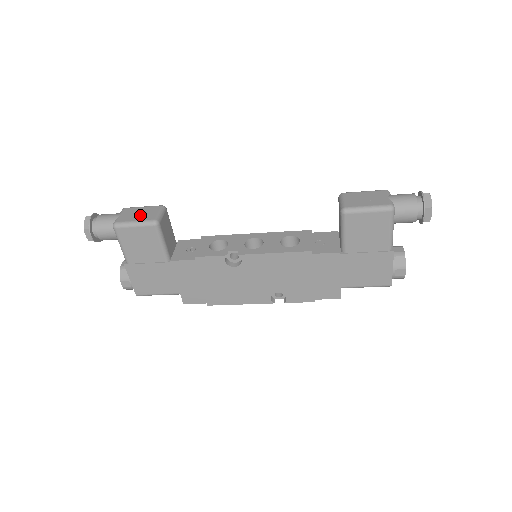
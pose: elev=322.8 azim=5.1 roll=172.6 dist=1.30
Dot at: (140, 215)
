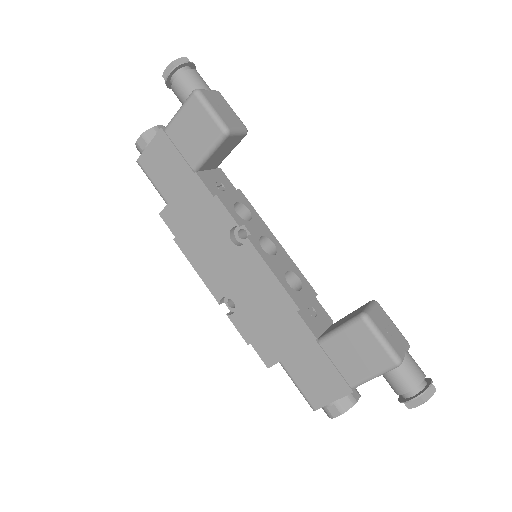
Dot at: (223, 111)
